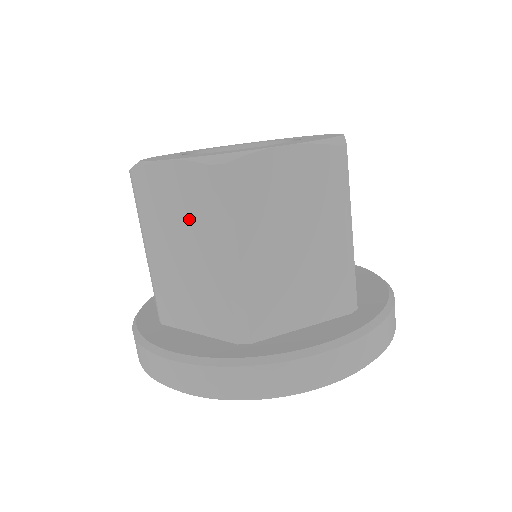
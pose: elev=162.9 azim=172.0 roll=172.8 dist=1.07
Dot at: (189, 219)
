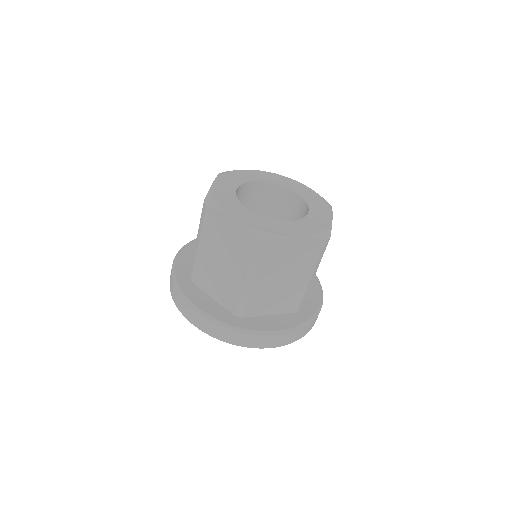
Dot at: occluded
